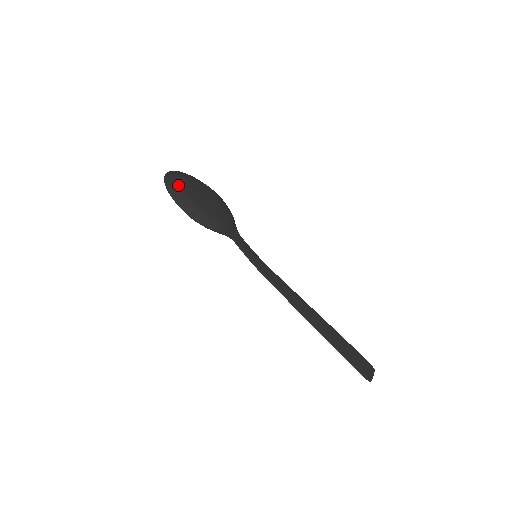
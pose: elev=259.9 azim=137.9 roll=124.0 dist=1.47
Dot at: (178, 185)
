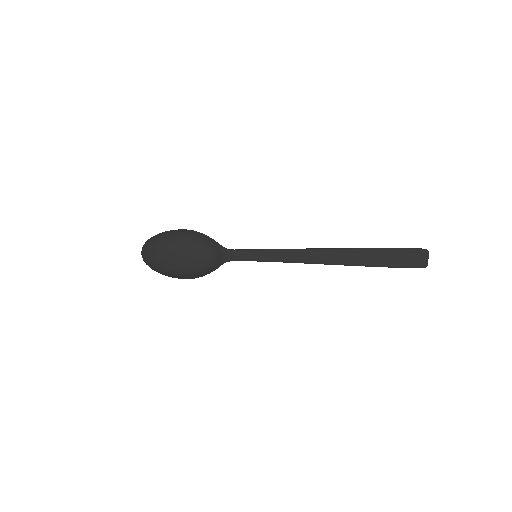
Dot at: (157, 265)
